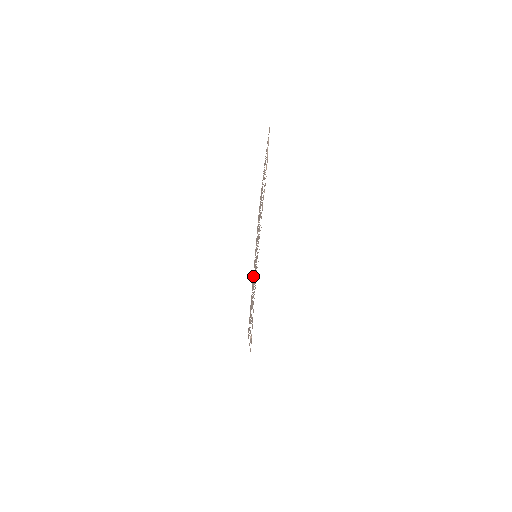
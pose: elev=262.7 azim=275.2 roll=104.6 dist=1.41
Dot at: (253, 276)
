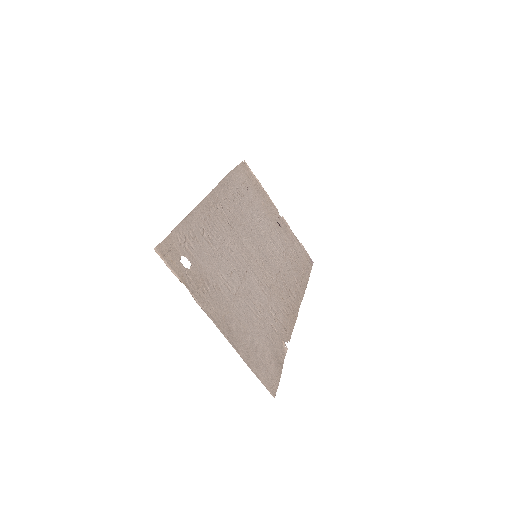
Dot at: (273, 251)
